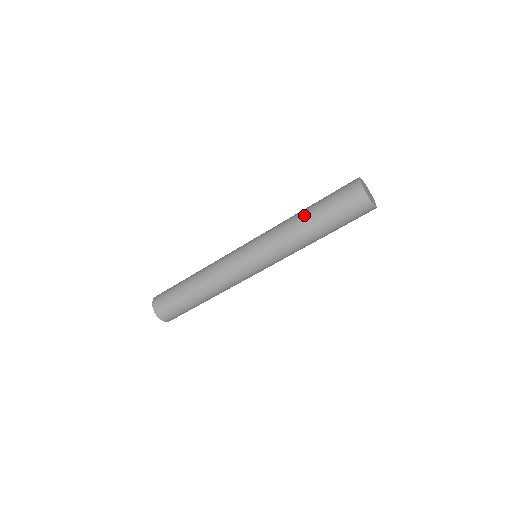
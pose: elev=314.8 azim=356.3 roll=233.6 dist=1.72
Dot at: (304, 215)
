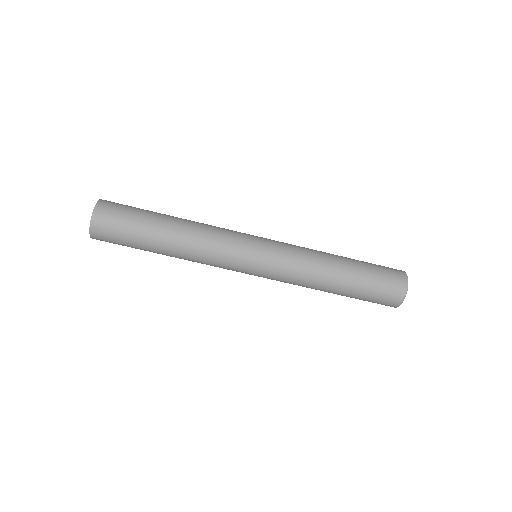
Dot at: (341, 261)
